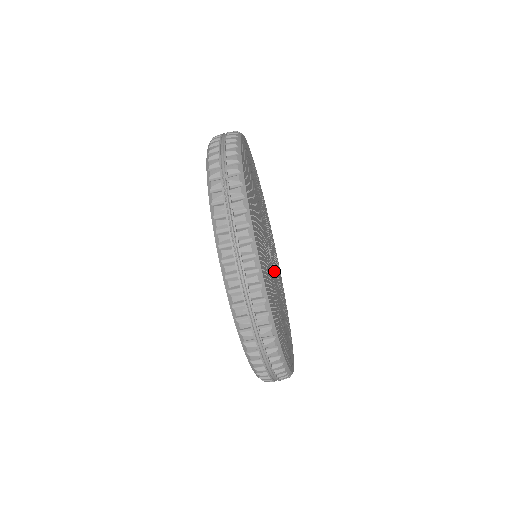
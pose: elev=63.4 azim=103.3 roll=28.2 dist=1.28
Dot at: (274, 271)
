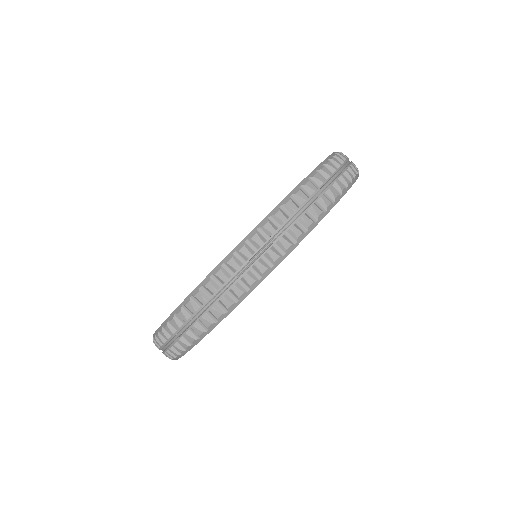
Dot at: occluded
